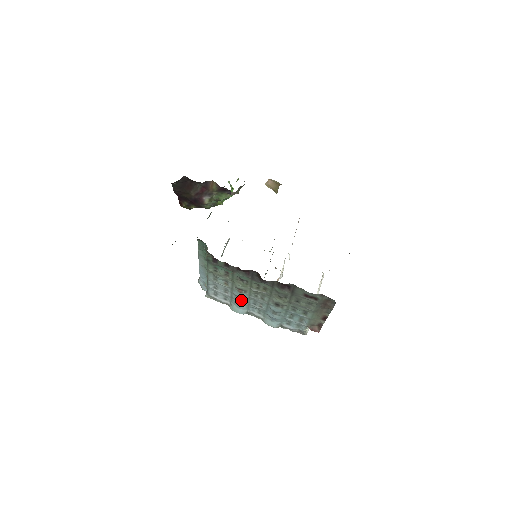
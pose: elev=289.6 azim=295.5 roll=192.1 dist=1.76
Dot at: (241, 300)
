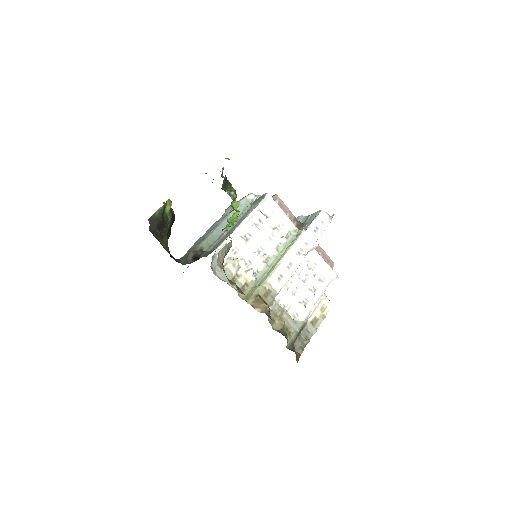
Dot at: occluded
